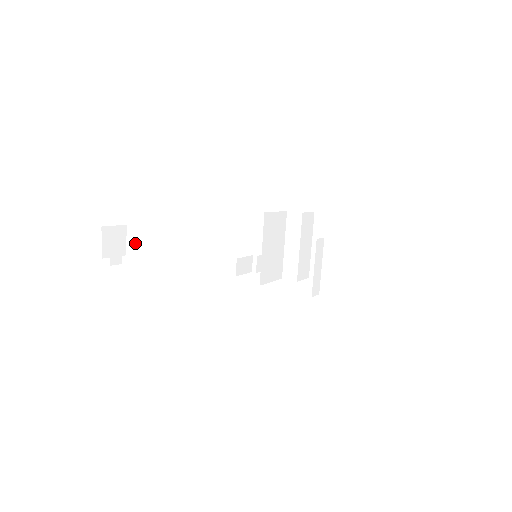
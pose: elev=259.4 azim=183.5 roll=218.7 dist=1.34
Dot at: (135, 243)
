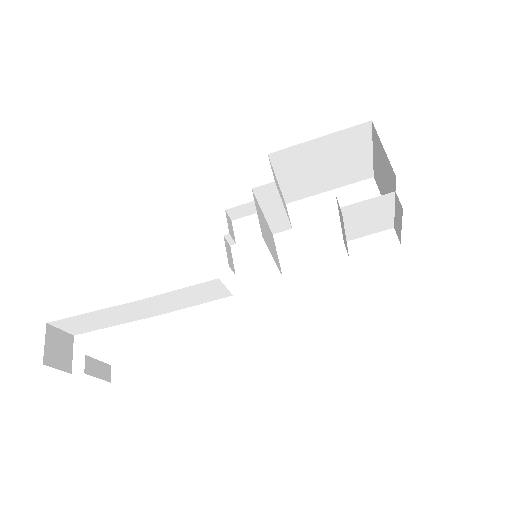
Dot at: (79, 326)
